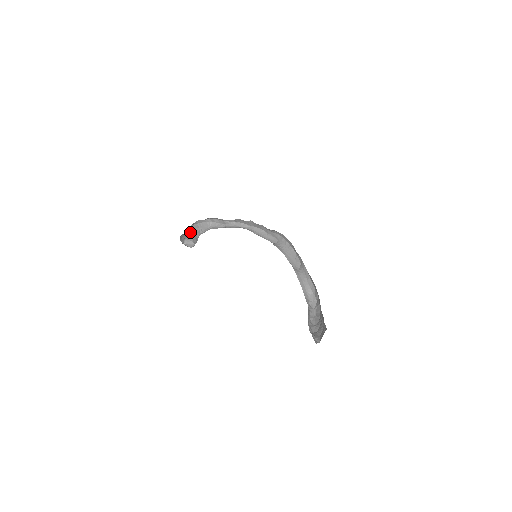
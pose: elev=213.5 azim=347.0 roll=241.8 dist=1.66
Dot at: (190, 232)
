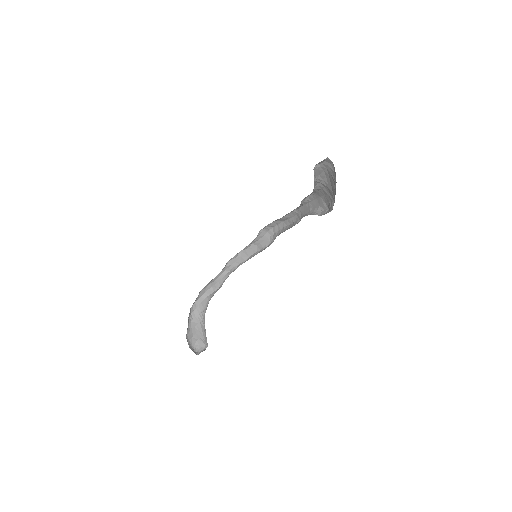
Dot at: (195, 328)
